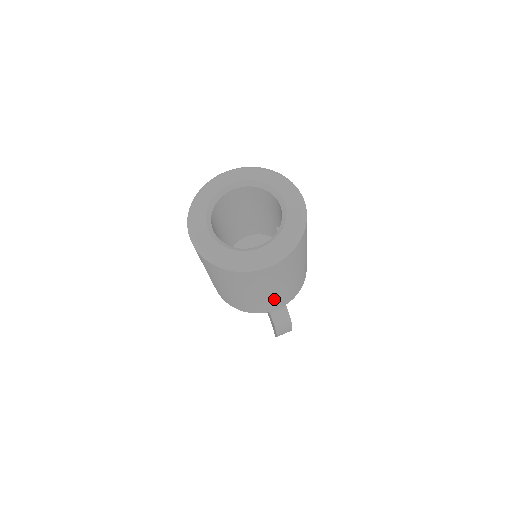
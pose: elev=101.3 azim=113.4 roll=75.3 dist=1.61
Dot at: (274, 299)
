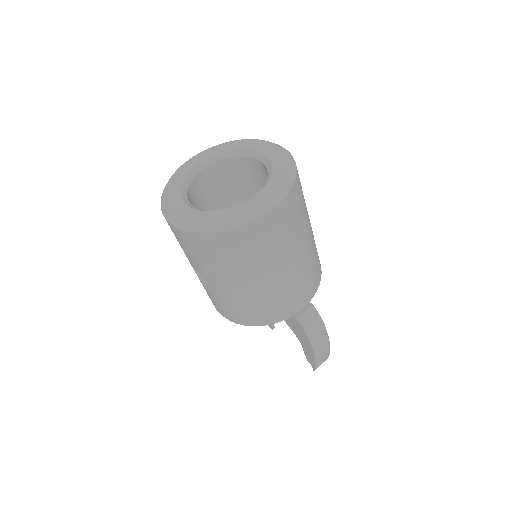
Dot at: (293, 285)
